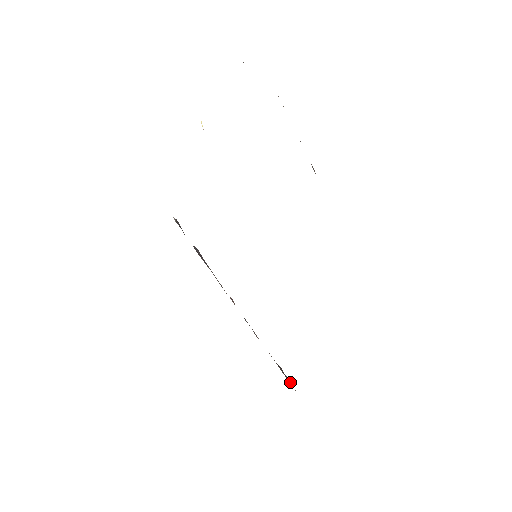
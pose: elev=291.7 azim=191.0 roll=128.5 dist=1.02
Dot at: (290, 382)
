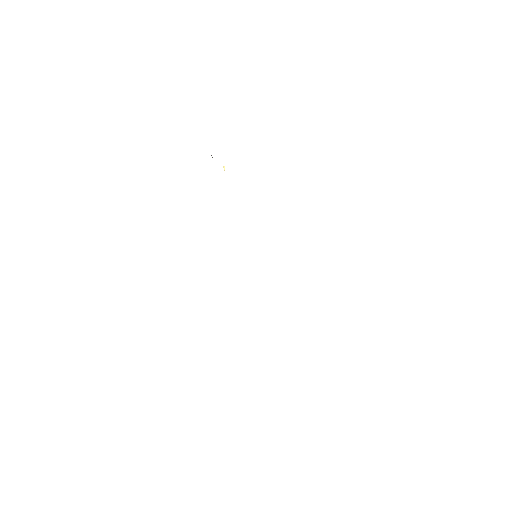
Dot at: occluded
